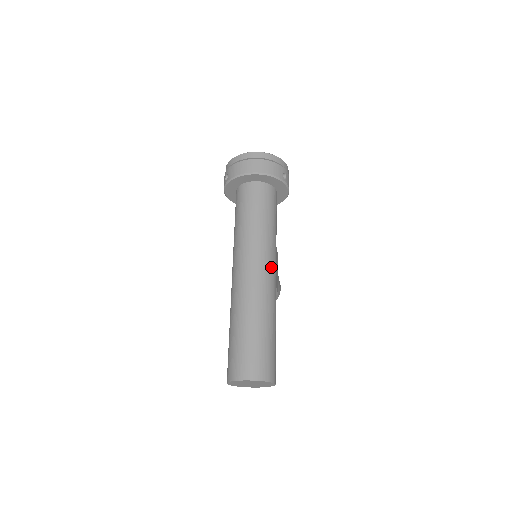
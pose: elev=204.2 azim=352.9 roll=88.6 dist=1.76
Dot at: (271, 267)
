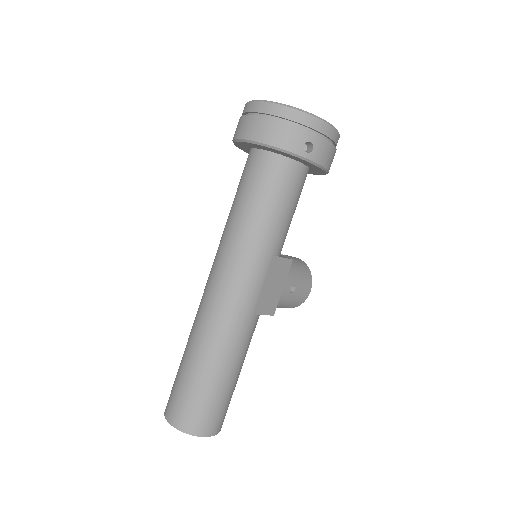
Dot at: (246, 290)
